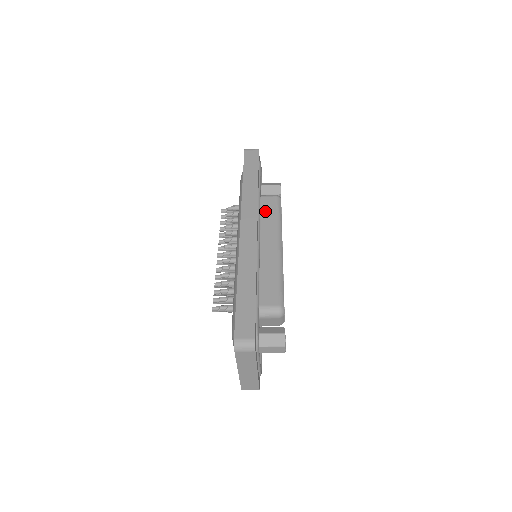
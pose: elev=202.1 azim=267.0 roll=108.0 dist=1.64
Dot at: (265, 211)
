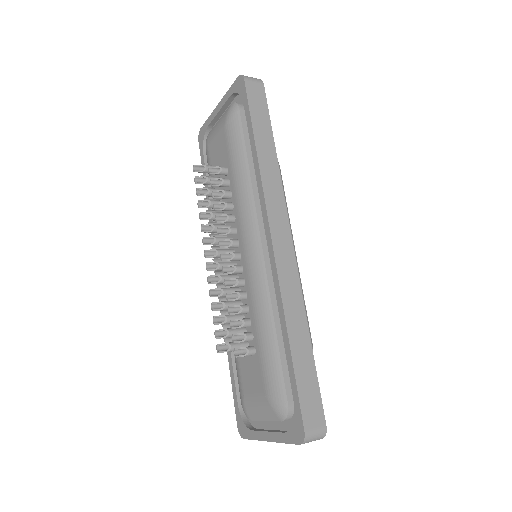
Dot at: occluded
